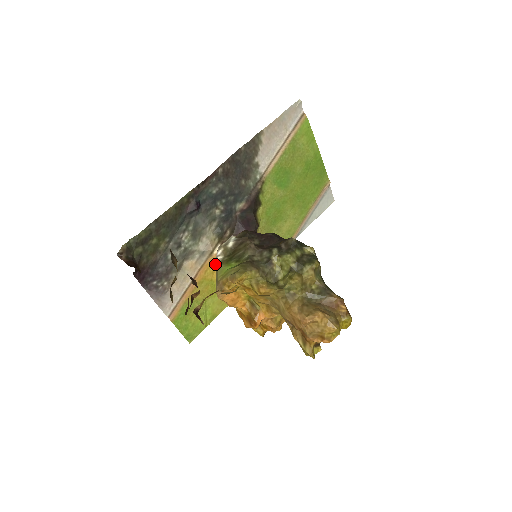
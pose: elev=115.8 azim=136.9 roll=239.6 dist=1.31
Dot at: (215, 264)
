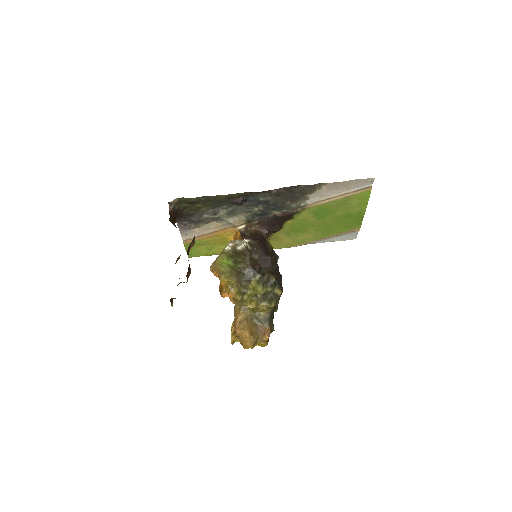
Dot at: (234, 232)
